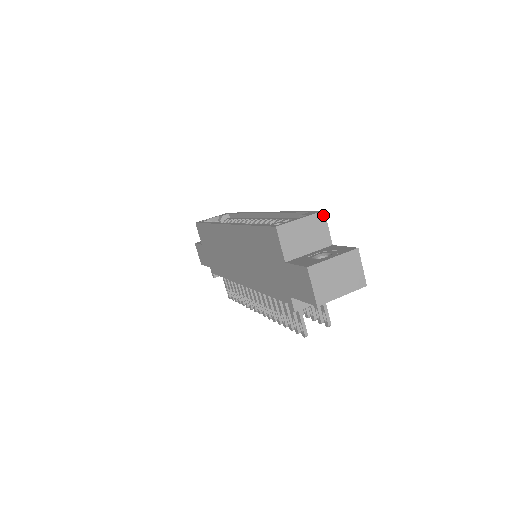
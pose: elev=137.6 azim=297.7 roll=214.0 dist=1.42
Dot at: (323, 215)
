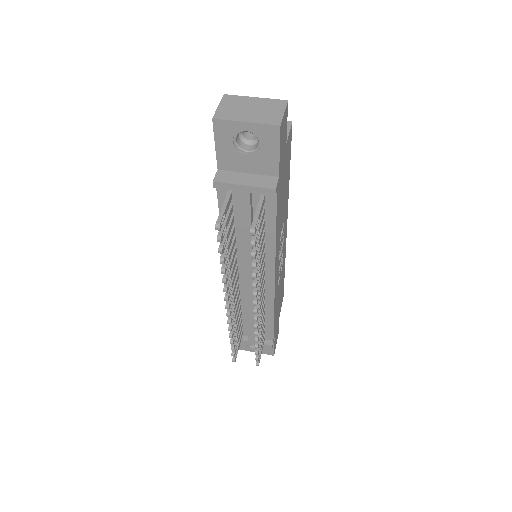
Dot at: (289, 124)
